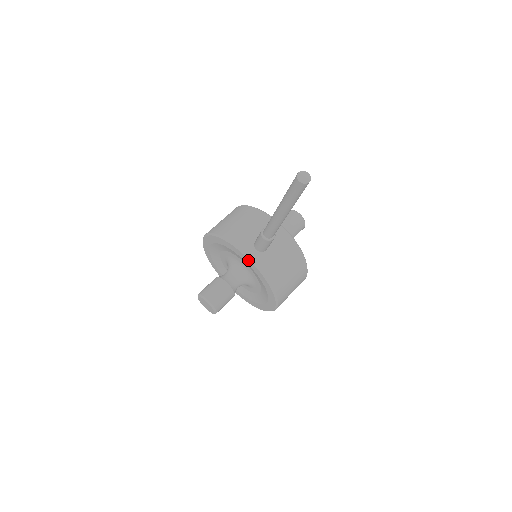
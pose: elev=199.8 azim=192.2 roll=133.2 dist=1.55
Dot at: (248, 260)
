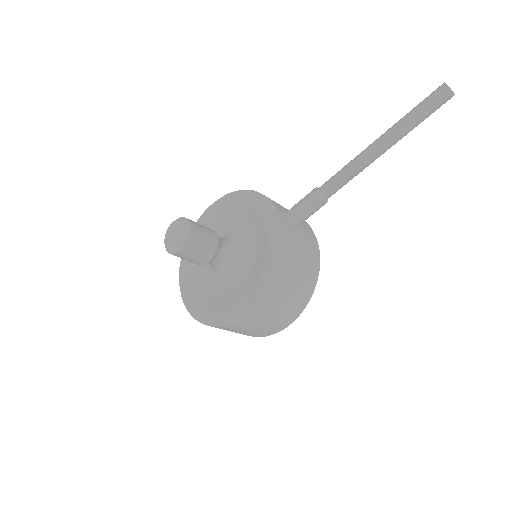
Dot at: (272, 216)
